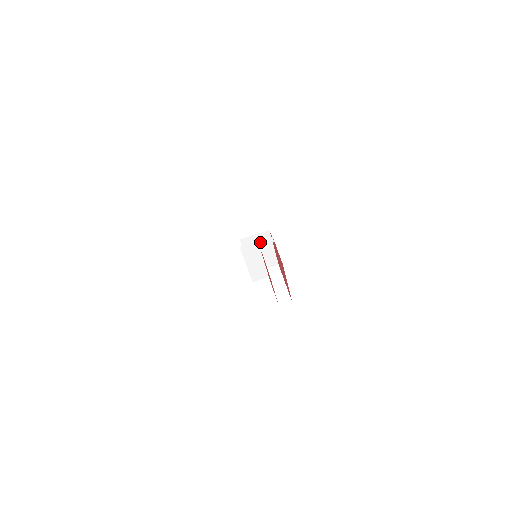
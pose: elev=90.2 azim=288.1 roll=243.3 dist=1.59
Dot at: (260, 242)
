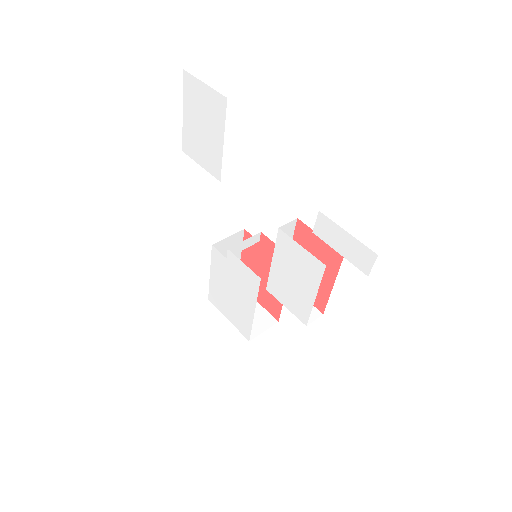
Dot at: (247, 241)
